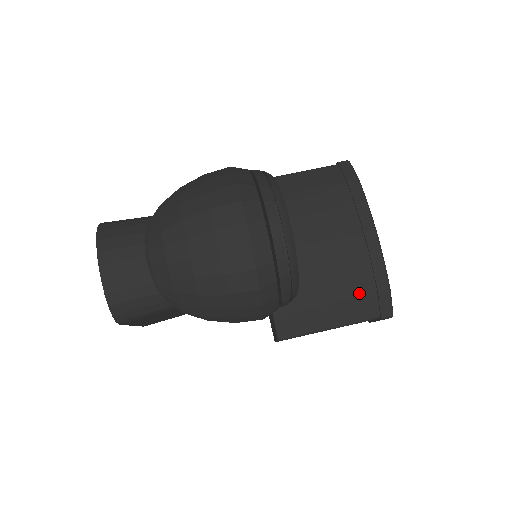
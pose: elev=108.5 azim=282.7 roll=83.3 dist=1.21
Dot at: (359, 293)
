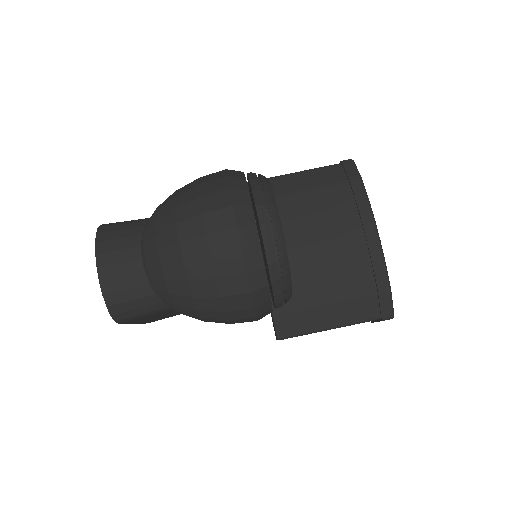
Dot at: (359, 294)
